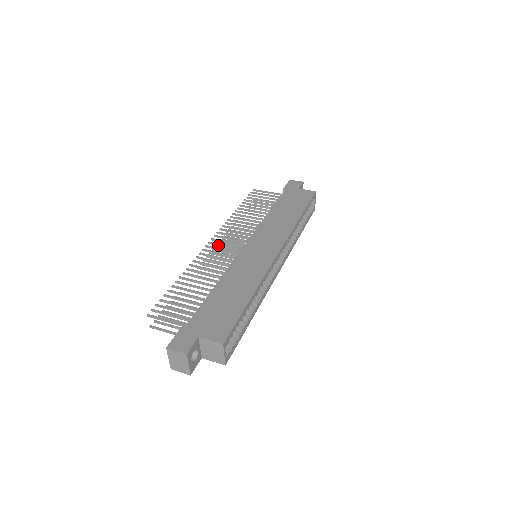
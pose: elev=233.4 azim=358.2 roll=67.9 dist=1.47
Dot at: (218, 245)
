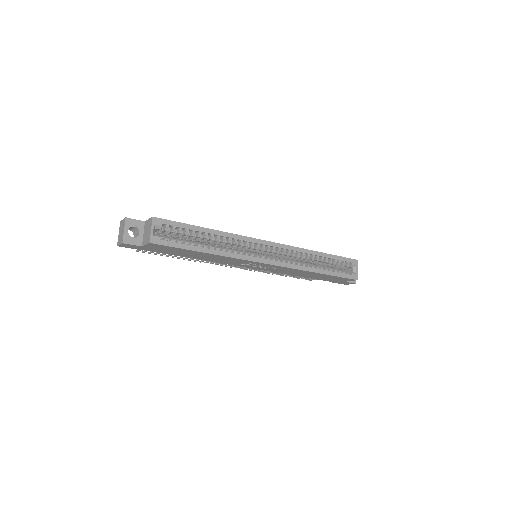
Dot at: occluded
